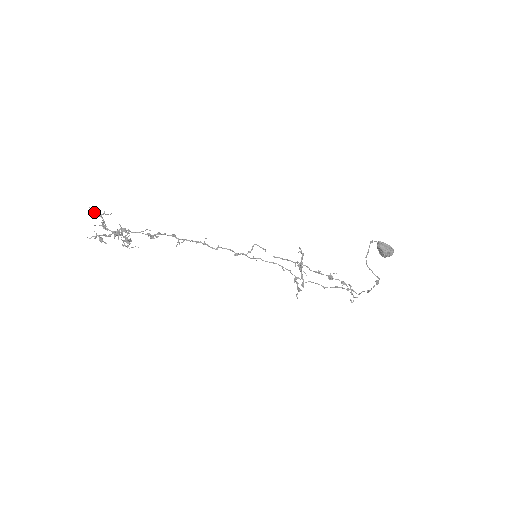
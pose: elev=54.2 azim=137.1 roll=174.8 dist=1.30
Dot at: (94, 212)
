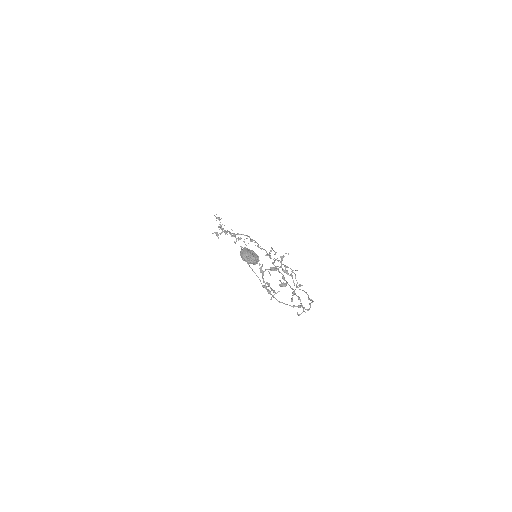
Dot at: (216, 217)
